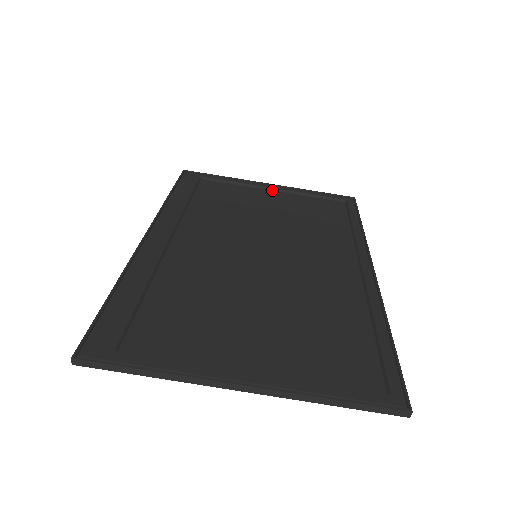
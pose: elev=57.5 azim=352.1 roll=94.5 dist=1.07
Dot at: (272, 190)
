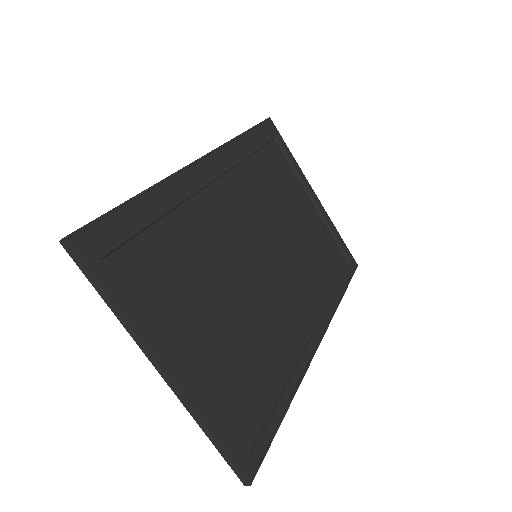
Dot at: (313, 202)
